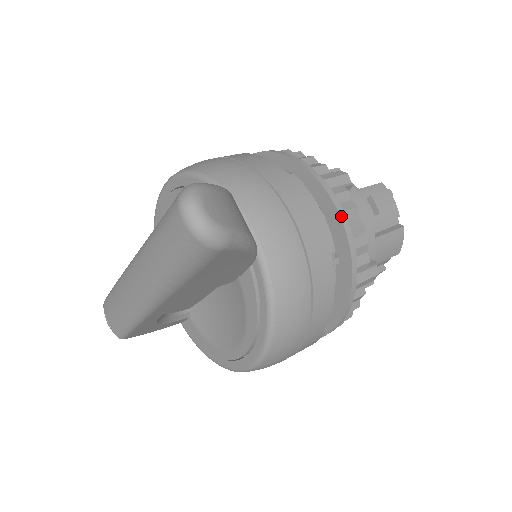
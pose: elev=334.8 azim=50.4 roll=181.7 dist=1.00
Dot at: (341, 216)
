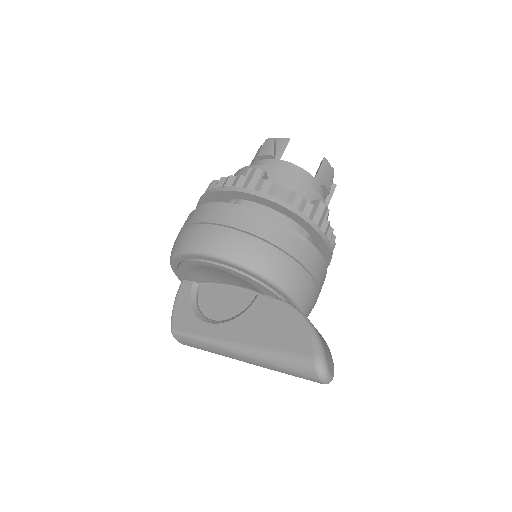
Dot at: (329, 248)
